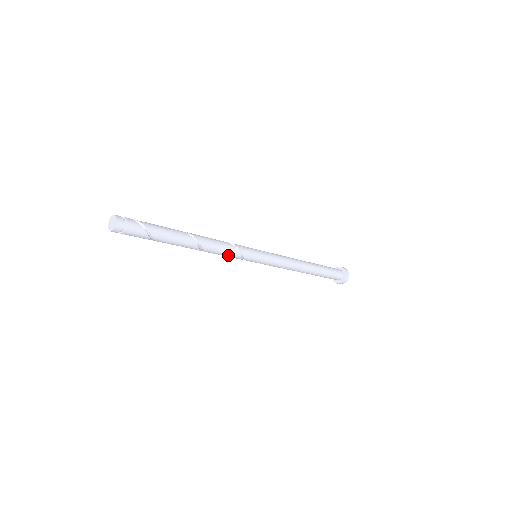
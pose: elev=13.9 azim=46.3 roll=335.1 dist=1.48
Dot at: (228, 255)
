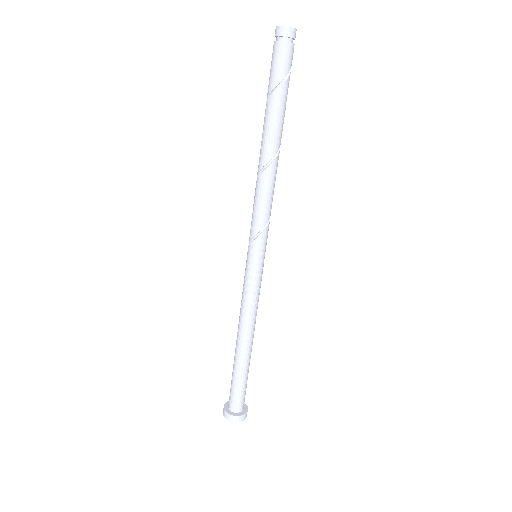
Dot at: (262, 209)
